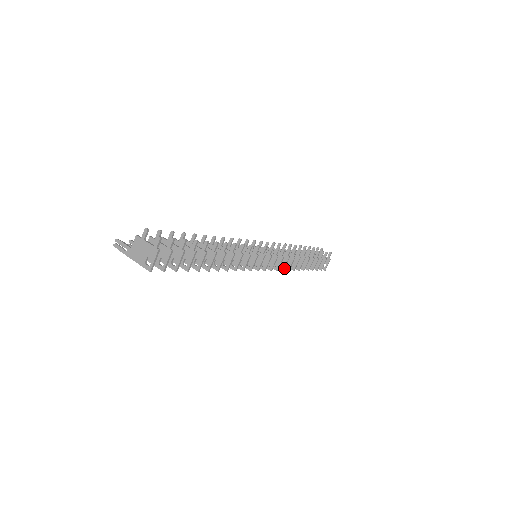
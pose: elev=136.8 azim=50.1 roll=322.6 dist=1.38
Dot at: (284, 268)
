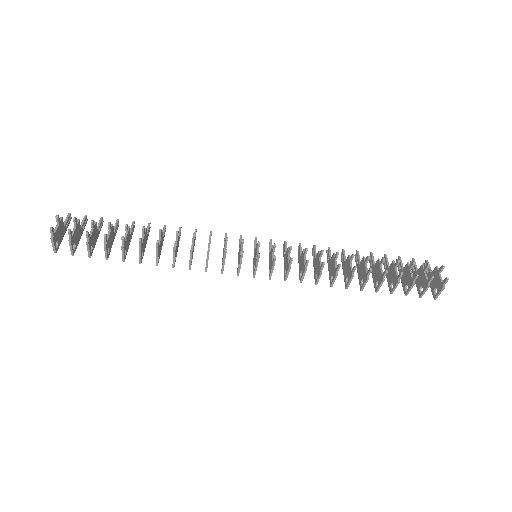
Dot at: (301, 280)
